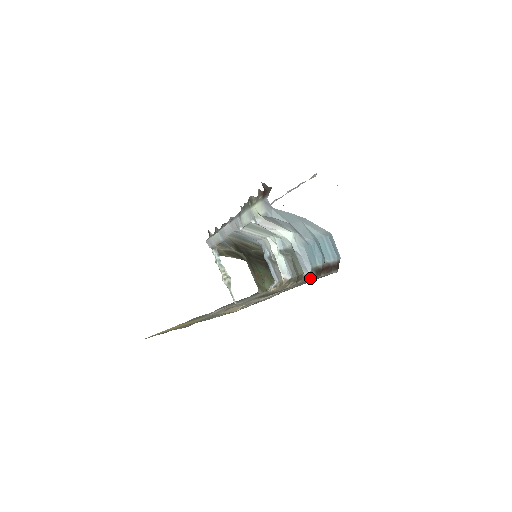
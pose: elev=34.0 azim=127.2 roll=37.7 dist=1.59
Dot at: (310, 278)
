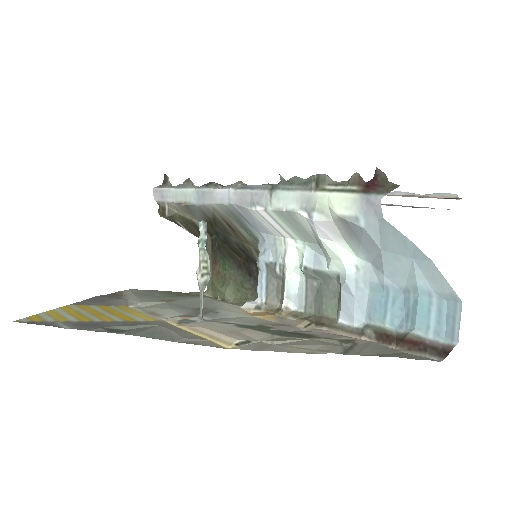
Dot at: (358, 337)
